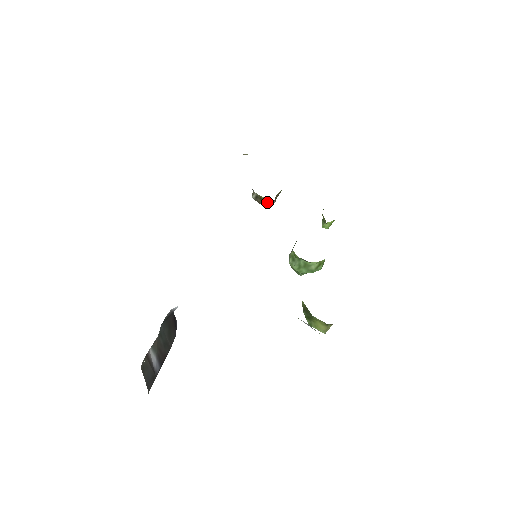
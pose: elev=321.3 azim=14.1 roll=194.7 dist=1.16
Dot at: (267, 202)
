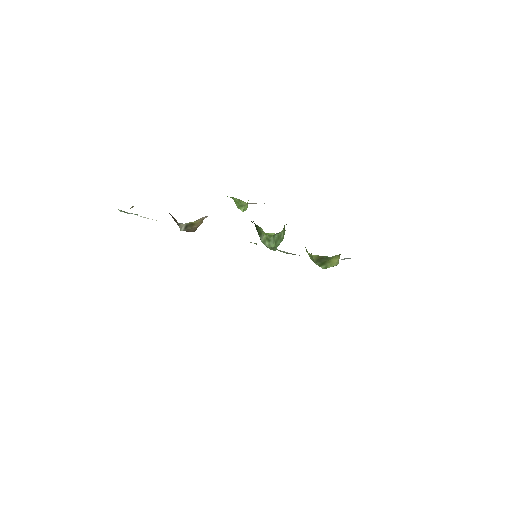
Dot at: (198, 224)
